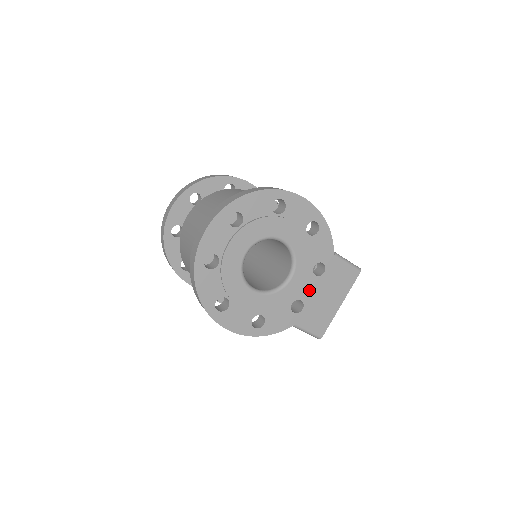
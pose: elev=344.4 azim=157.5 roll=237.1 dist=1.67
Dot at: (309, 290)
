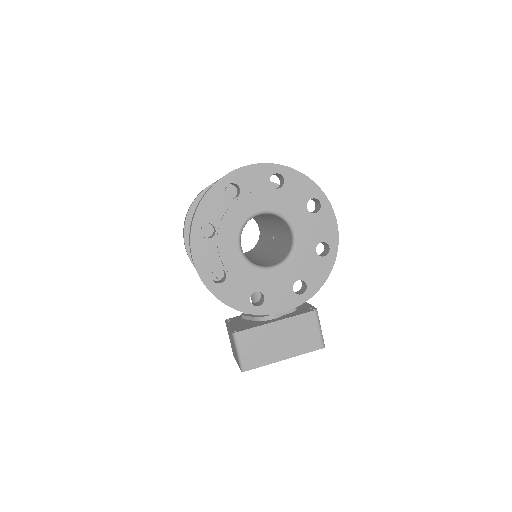
Dot at: (278, 296)
